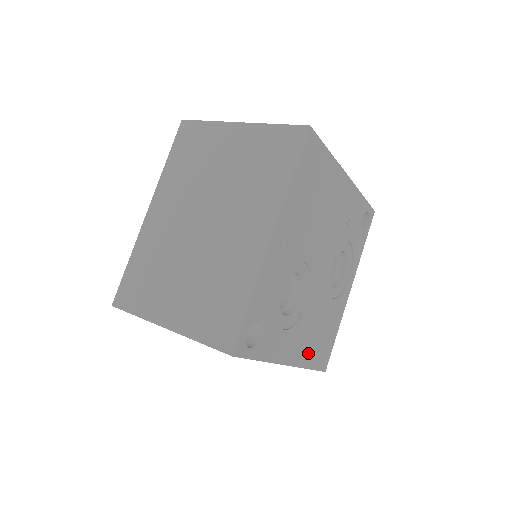
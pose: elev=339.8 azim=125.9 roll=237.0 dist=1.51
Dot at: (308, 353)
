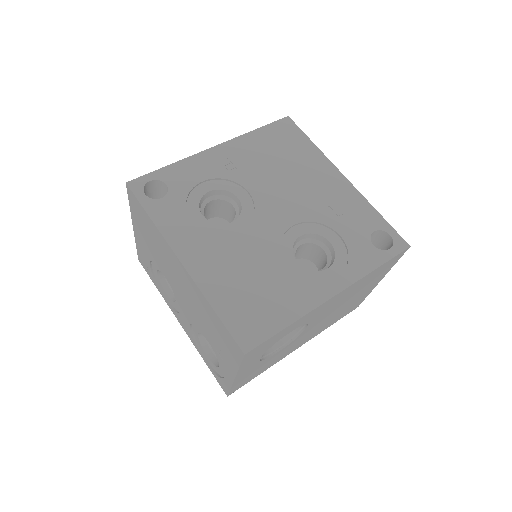
Dot at: (219, 286)
